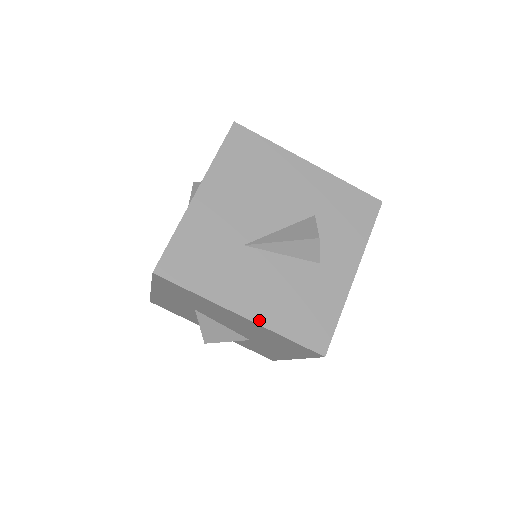
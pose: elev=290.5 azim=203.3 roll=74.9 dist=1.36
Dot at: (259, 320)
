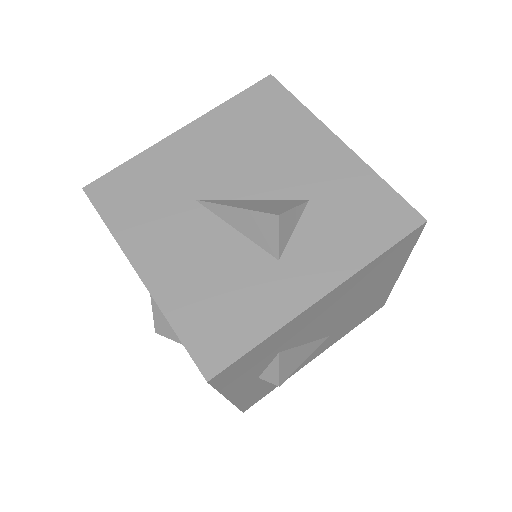
Dot at: (154, 289)
